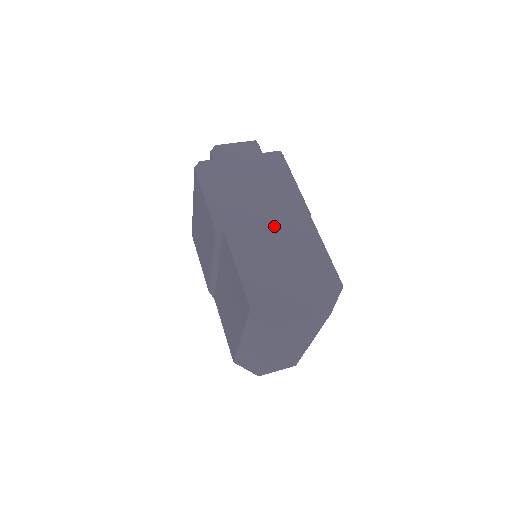
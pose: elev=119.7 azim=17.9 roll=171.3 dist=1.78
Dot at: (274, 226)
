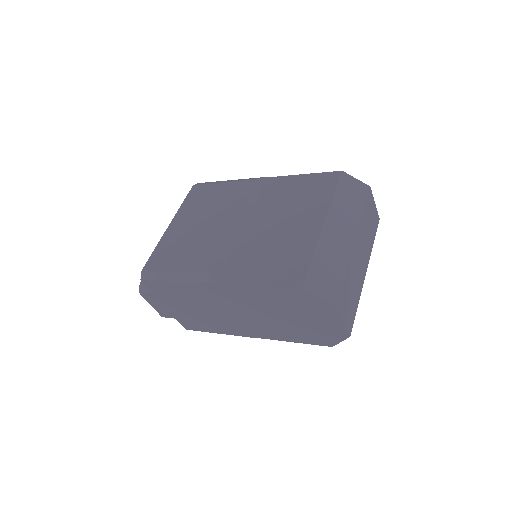
Dot at: occluded
